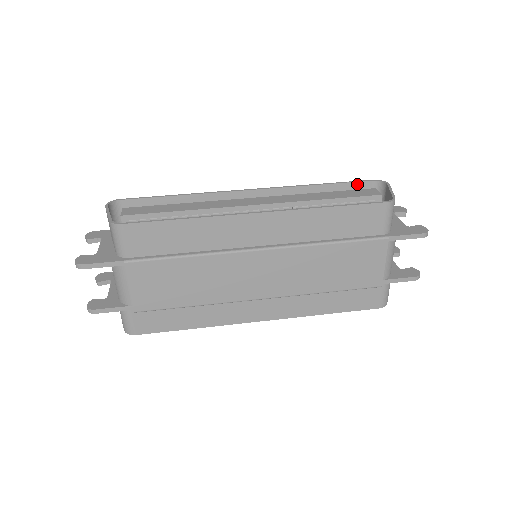
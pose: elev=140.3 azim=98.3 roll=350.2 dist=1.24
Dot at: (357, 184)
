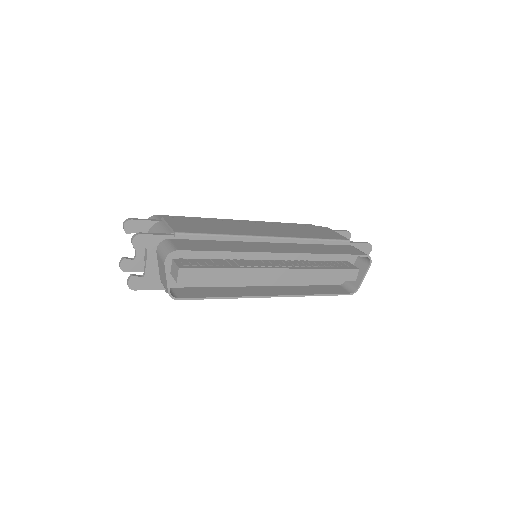
Dot at: occluded
